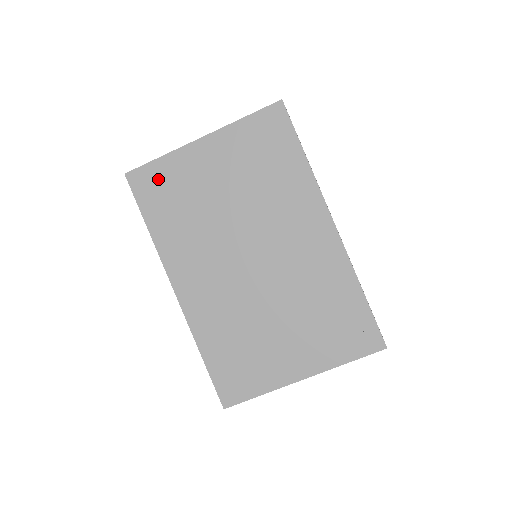
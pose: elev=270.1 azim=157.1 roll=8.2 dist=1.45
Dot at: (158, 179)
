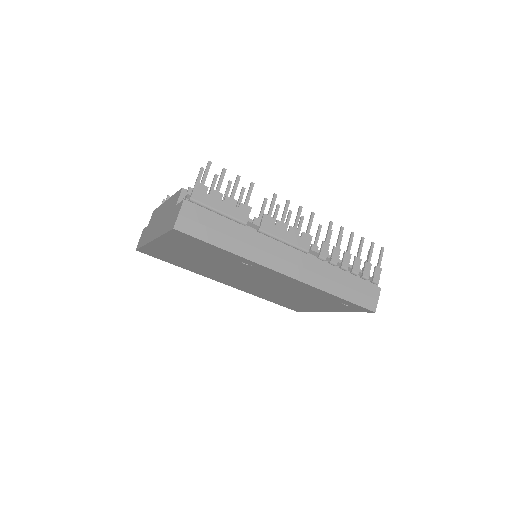
Dot at: (155, 253)
